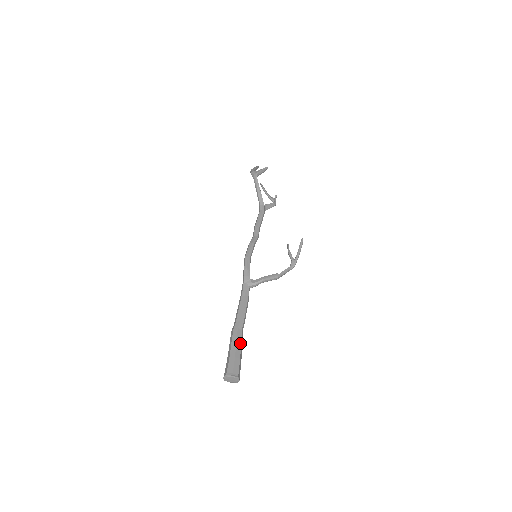
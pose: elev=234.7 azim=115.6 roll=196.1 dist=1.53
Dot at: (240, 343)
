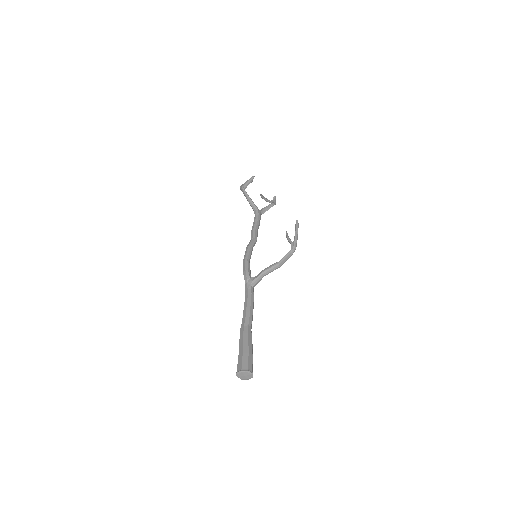
Dot at: (247, 339)
